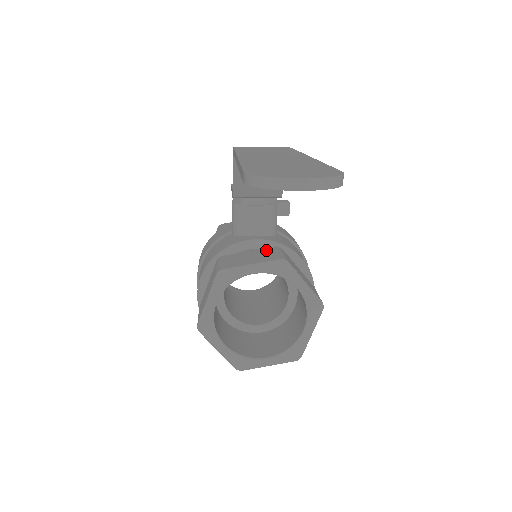
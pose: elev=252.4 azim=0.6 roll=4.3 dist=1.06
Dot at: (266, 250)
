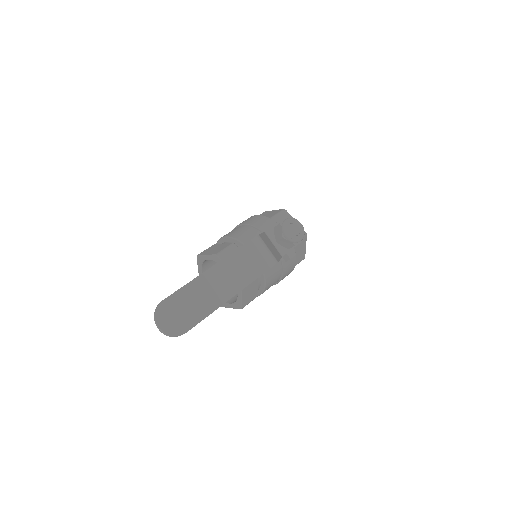
Dot at: occluded
